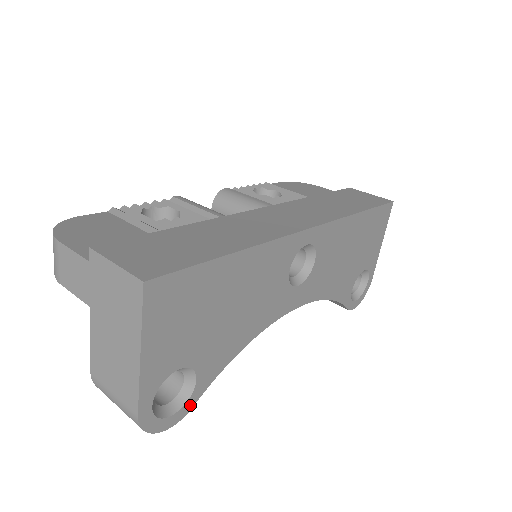
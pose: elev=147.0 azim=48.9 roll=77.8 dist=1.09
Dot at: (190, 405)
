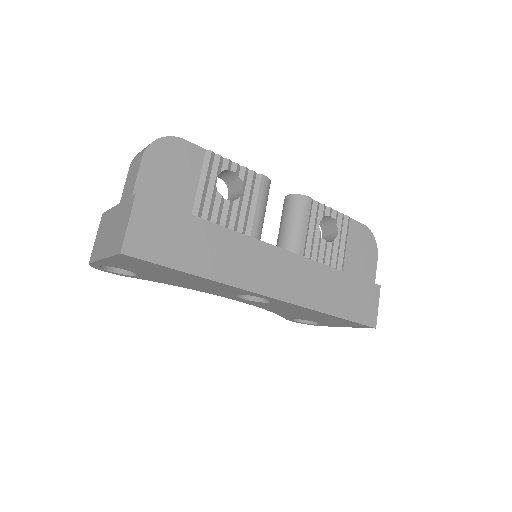
Dot at: (126, 276)
